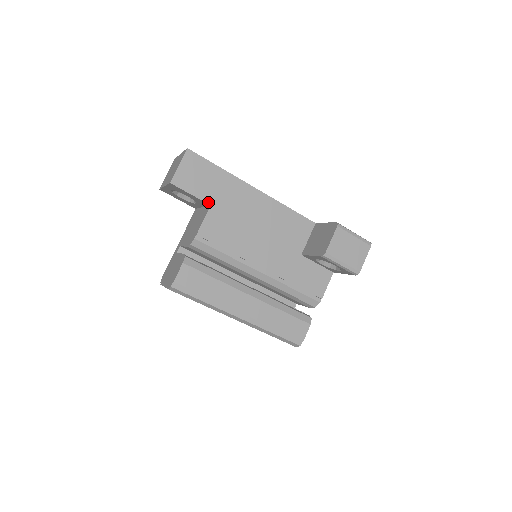
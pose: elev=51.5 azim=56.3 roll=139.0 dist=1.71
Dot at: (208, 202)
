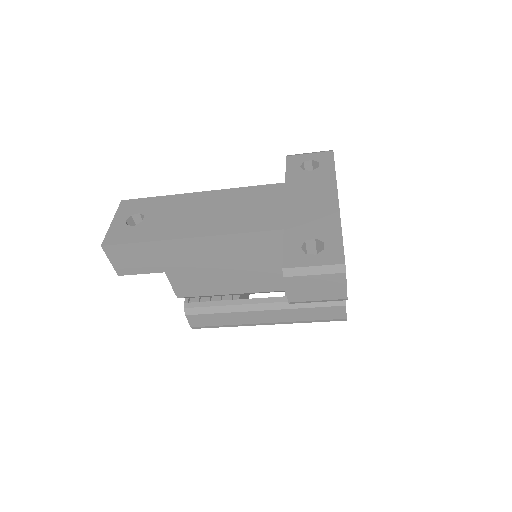
Dot at: (160, 271)
